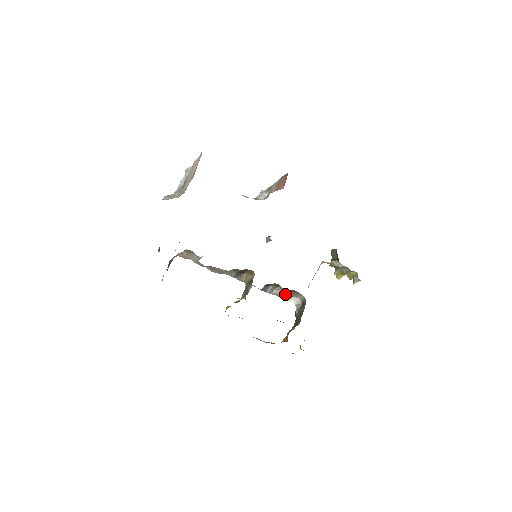
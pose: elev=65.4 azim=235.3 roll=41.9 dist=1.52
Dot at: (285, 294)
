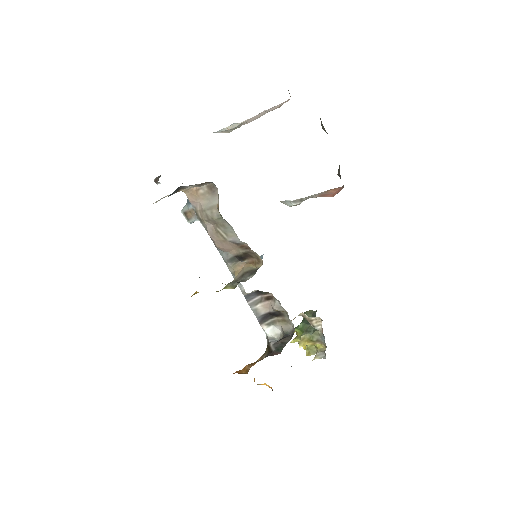
Dot at: (267, 316)
